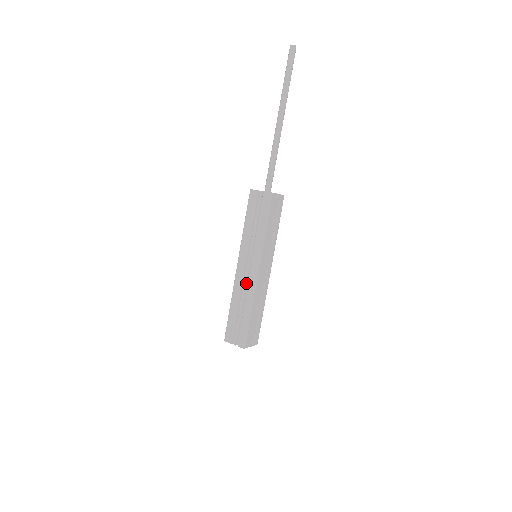
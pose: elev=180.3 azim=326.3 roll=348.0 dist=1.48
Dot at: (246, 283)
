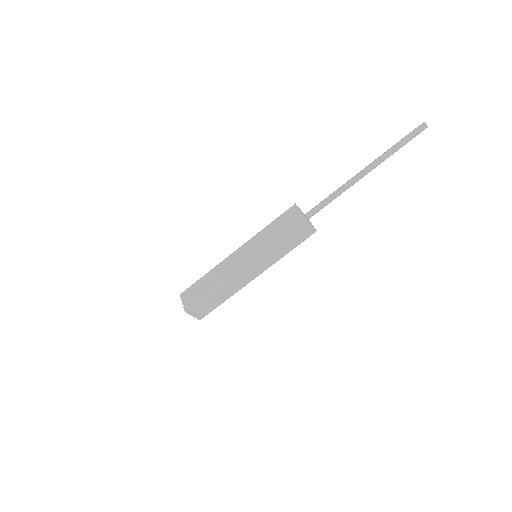
Dot at: (229, 267)
